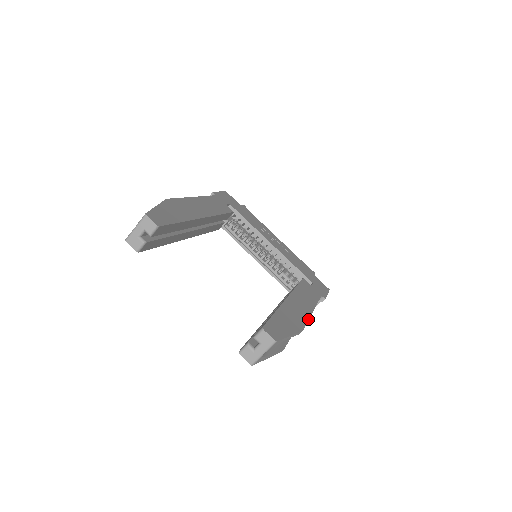
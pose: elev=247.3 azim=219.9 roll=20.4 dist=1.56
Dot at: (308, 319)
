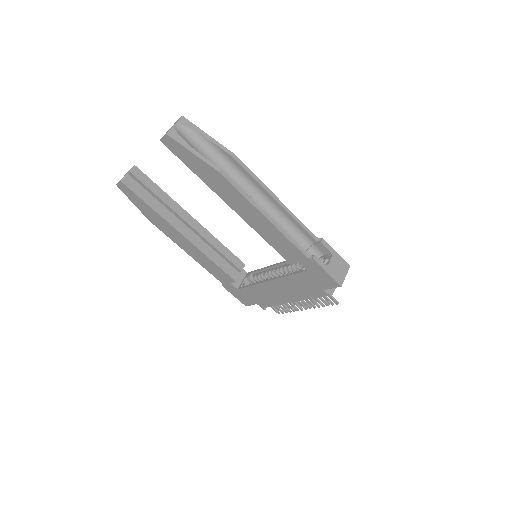
Dot at: (257, 177)
